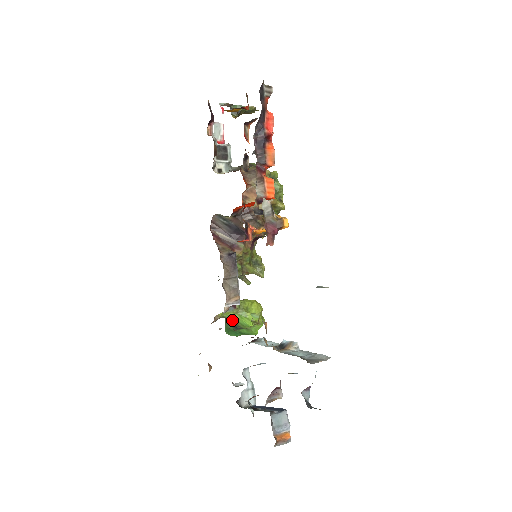
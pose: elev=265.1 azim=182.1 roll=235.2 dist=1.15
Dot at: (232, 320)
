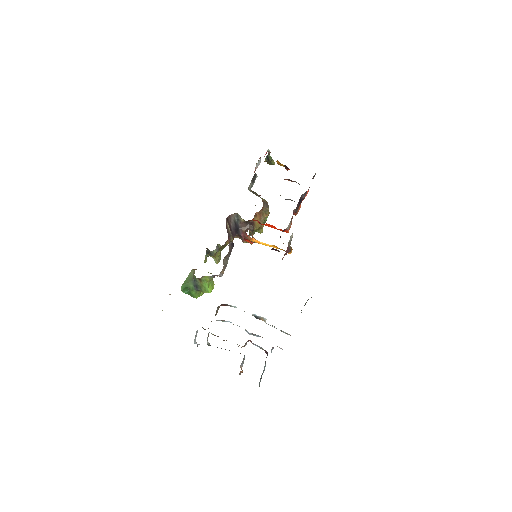
Dot at: (202, 283)
